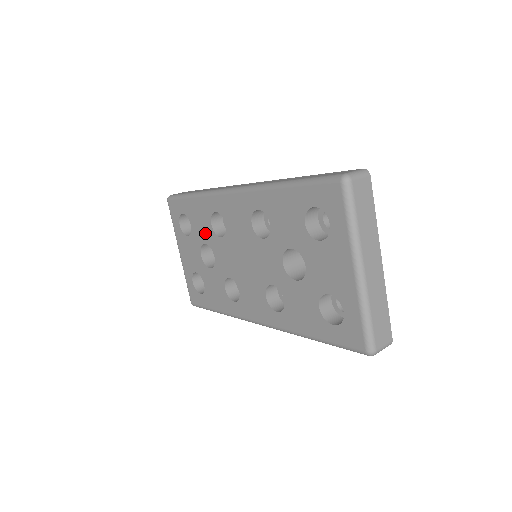
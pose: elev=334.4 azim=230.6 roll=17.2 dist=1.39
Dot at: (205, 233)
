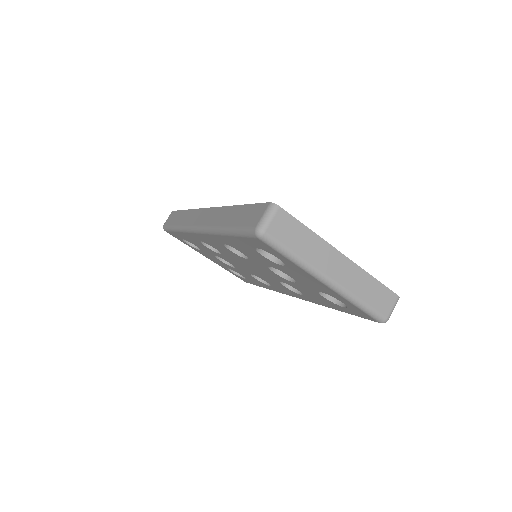
Dot at: occluded
